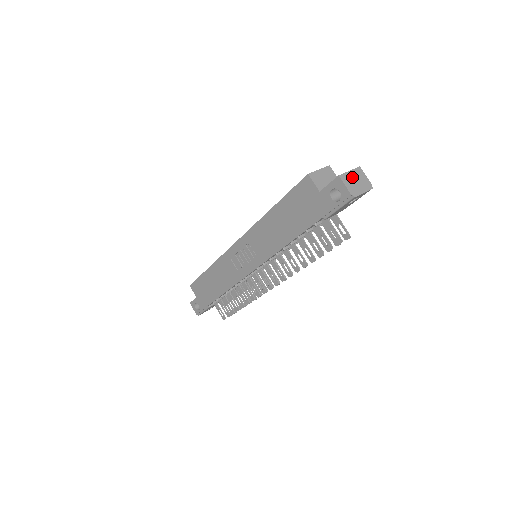
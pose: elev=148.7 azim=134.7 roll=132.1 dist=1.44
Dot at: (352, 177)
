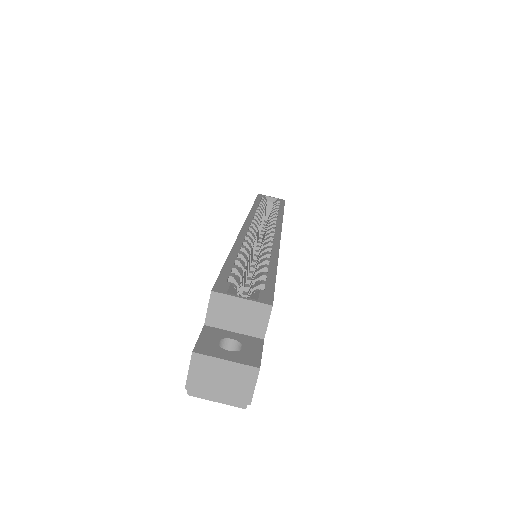
Dot at: (220, 370)
